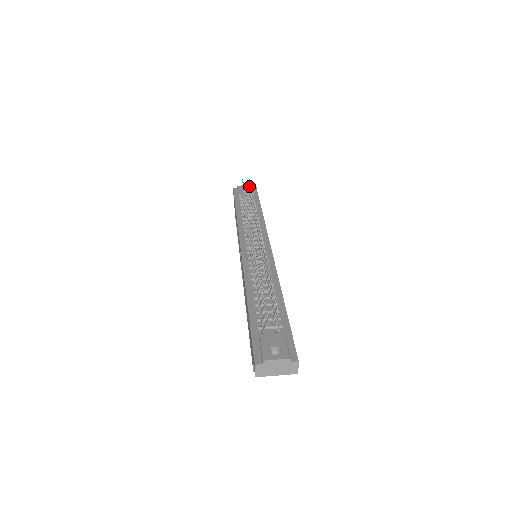
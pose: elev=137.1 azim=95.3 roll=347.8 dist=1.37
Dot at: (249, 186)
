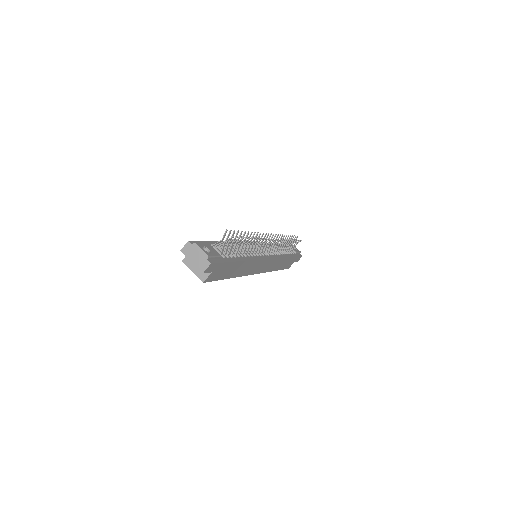
Dot at: occluded
